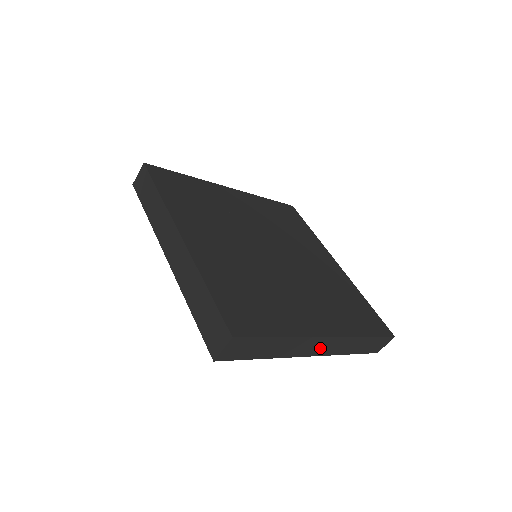
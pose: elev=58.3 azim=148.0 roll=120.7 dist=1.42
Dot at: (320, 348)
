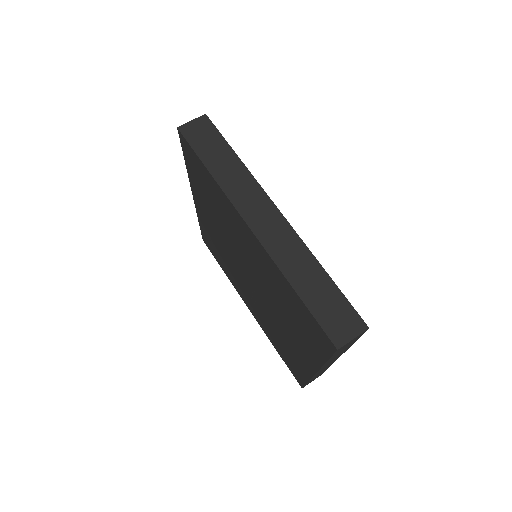
Dot at: (263, 223)
